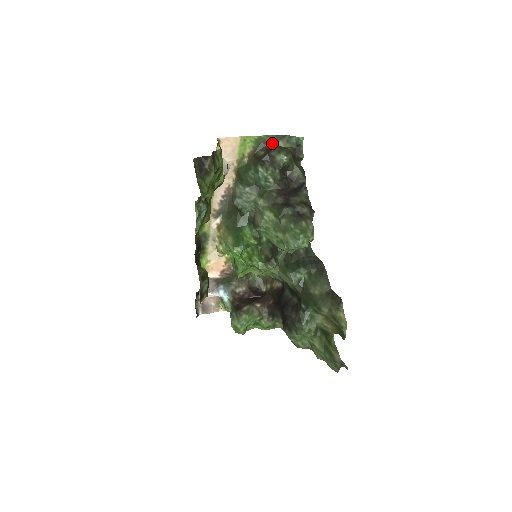
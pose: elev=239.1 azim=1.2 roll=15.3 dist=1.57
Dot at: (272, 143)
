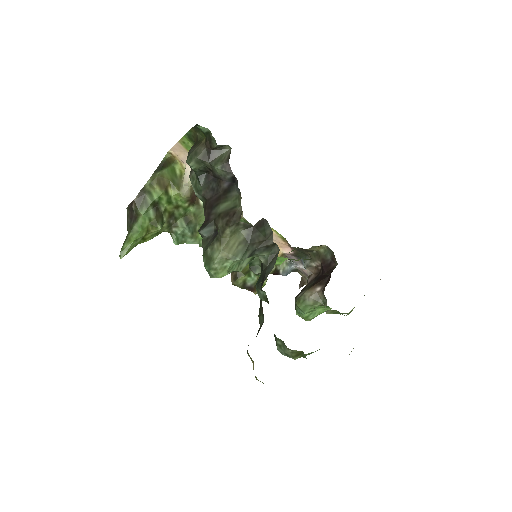
Dot at: (197, 137)
